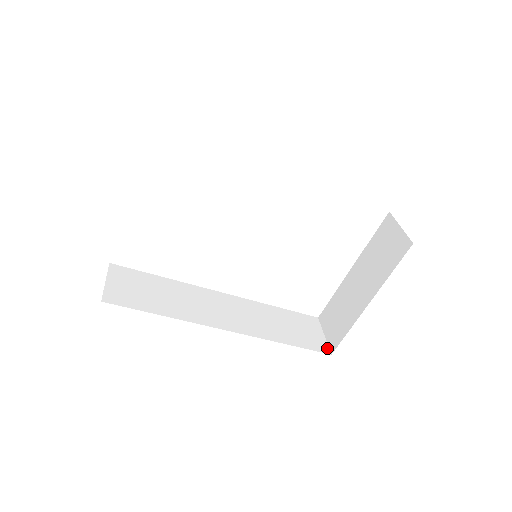
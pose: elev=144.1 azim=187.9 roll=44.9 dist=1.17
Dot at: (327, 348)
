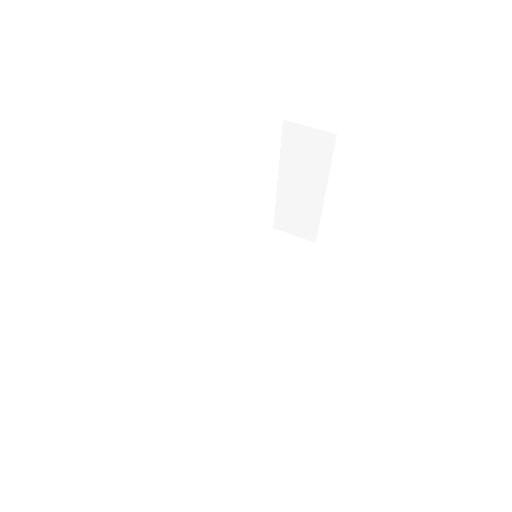
Dot at: (308, 242)
